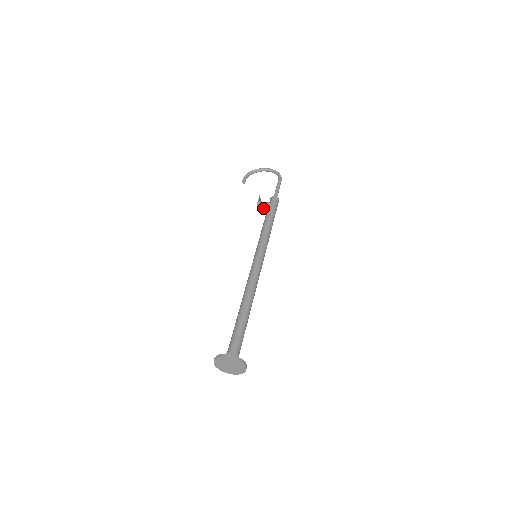
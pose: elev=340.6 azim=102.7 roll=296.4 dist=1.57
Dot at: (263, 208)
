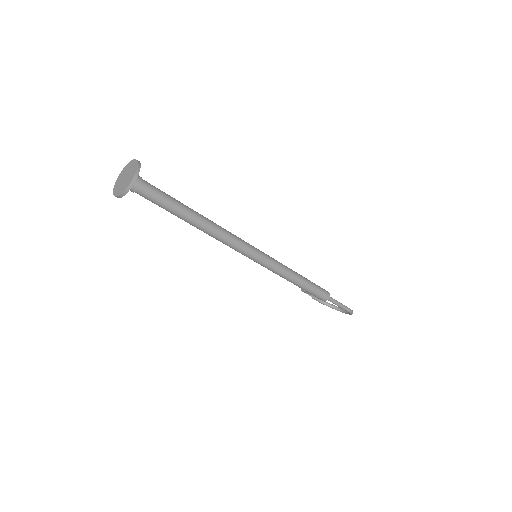
Dot at: occluded
